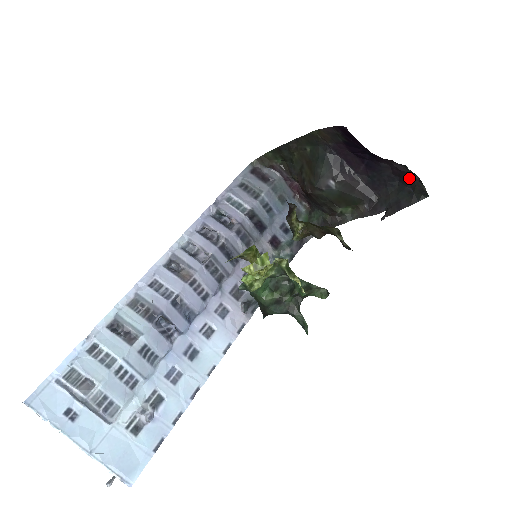
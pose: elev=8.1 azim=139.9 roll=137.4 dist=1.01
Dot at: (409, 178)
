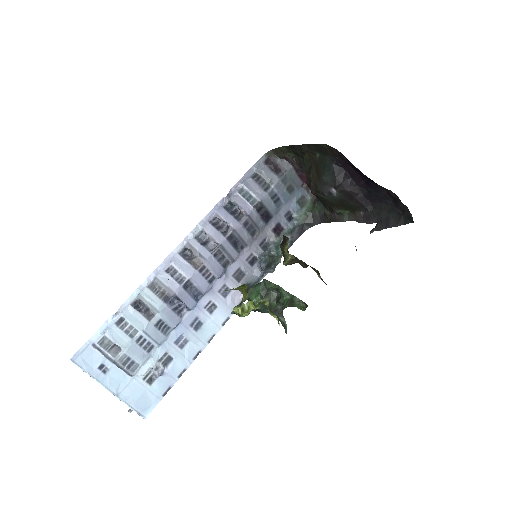
Dot at: (400, 203)
